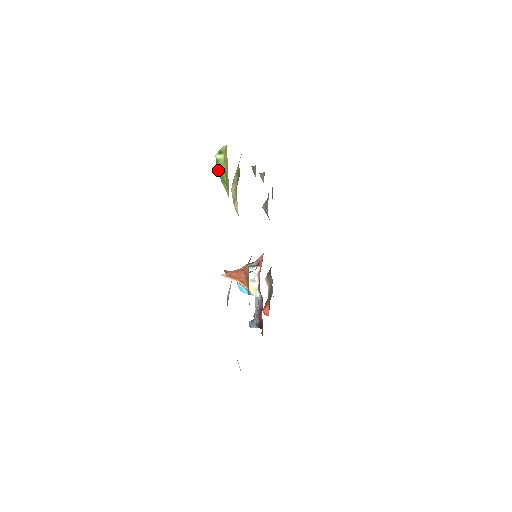
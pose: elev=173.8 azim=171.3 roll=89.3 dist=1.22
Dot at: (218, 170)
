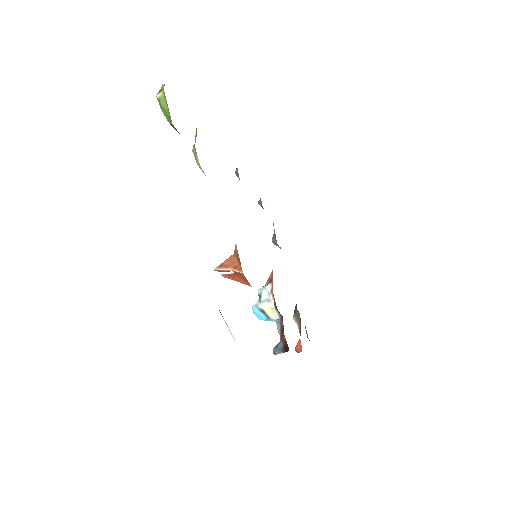
Dot at: (163, 111)
